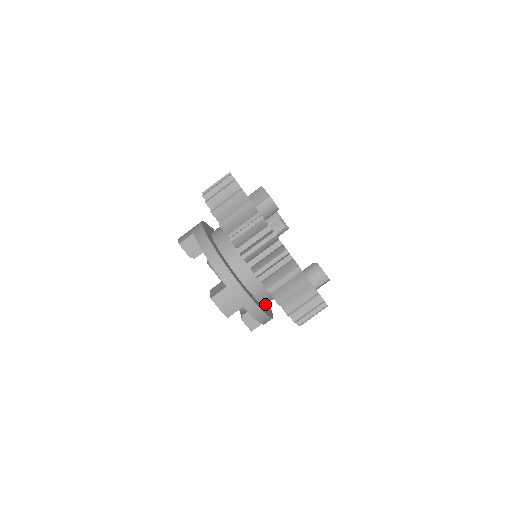
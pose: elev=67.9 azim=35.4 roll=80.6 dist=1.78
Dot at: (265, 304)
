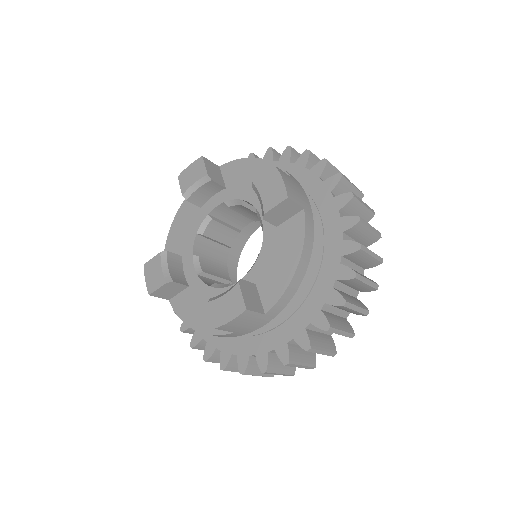
Dot at: occluded
